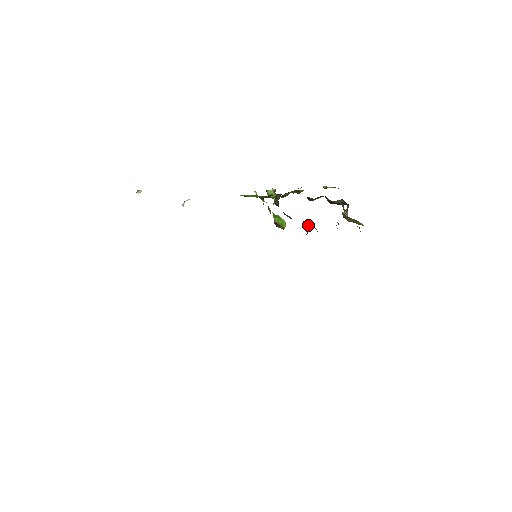
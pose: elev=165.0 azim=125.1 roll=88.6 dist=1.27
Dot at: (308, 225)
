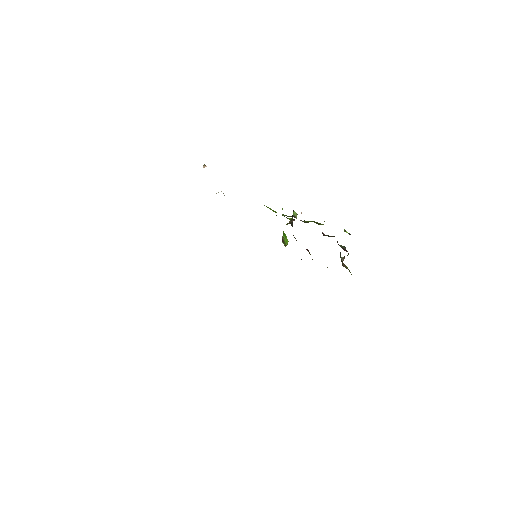
Dot at: (309, 253)
